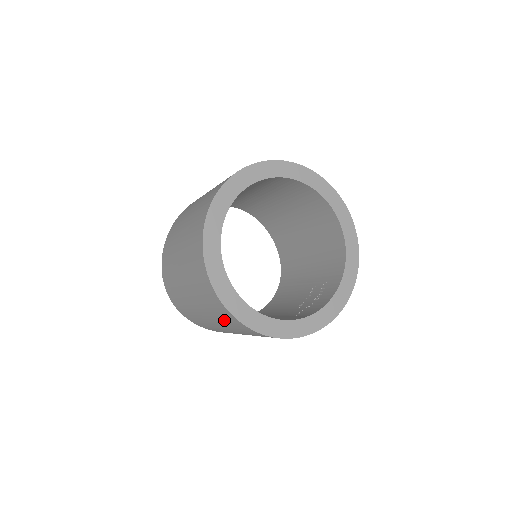
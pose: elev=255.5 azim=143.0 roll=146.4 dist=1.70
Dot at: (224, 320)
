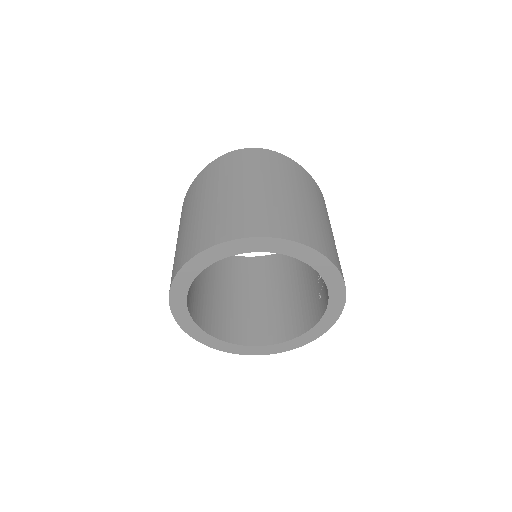
Dot at: occluded
